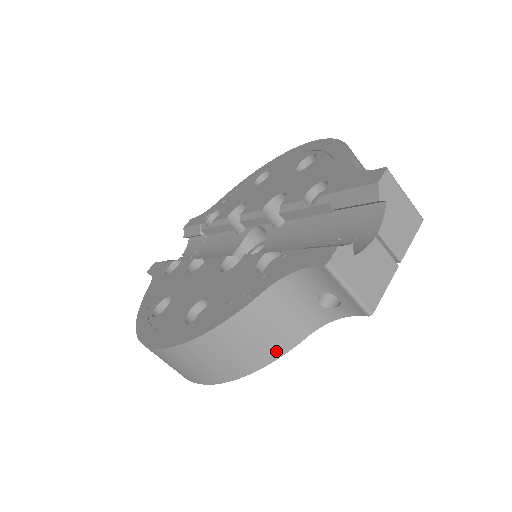
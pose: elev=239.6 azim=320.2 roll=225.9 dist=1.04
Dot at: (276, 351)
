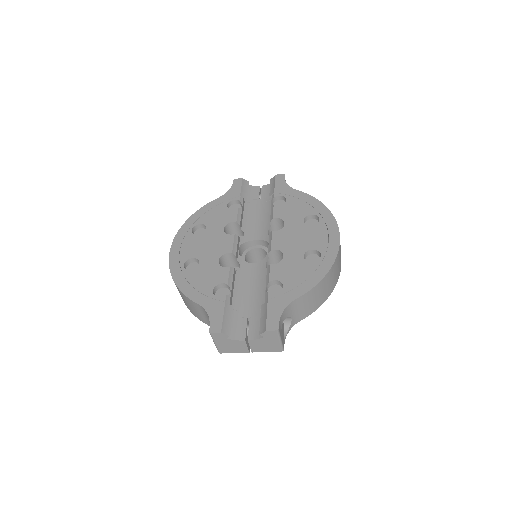
Dot at: (195, 314)
